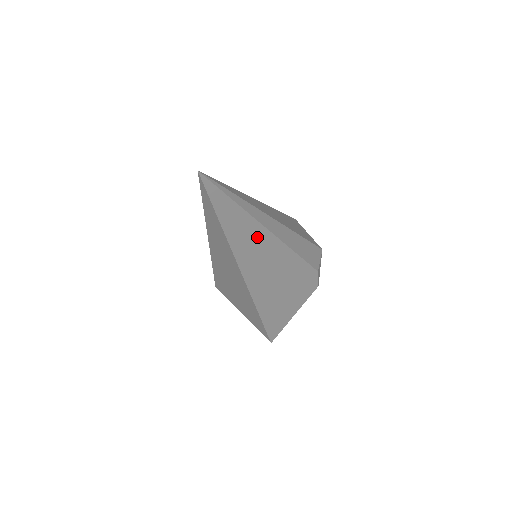
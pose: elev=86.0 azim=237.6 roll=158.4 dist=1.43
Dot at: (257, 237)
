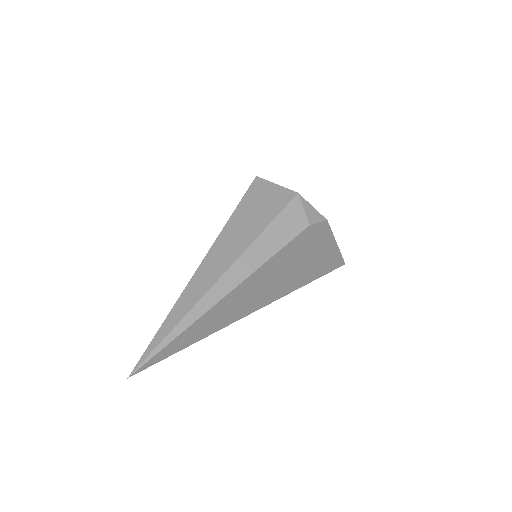
Dot at: (224, 307)
